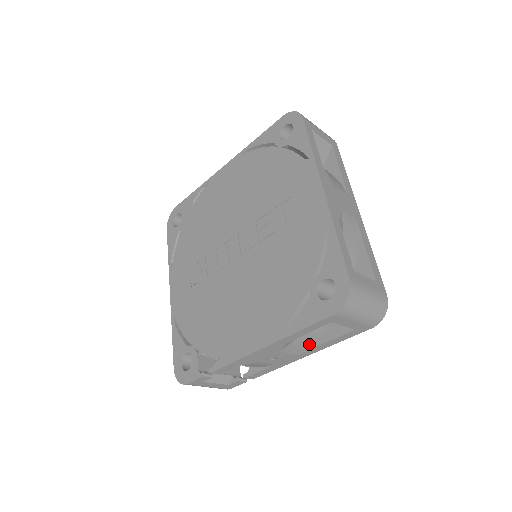
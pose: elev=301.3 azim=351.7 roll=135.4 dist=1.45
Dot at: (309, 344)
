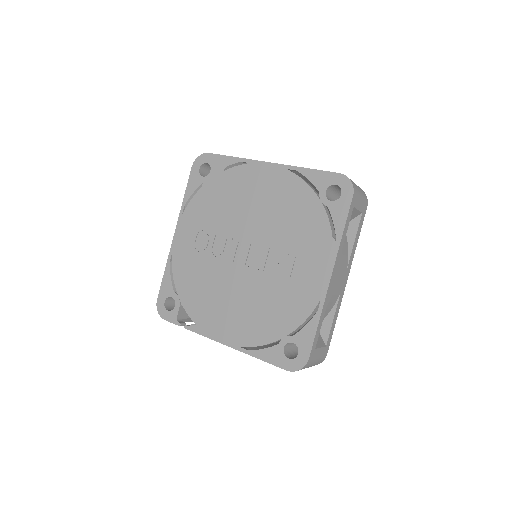
Dot at: occluded
